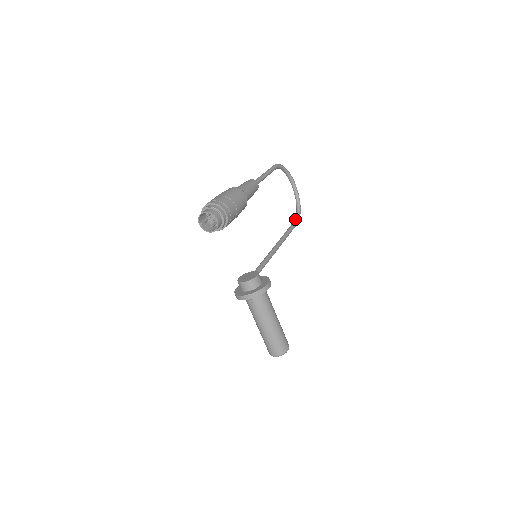
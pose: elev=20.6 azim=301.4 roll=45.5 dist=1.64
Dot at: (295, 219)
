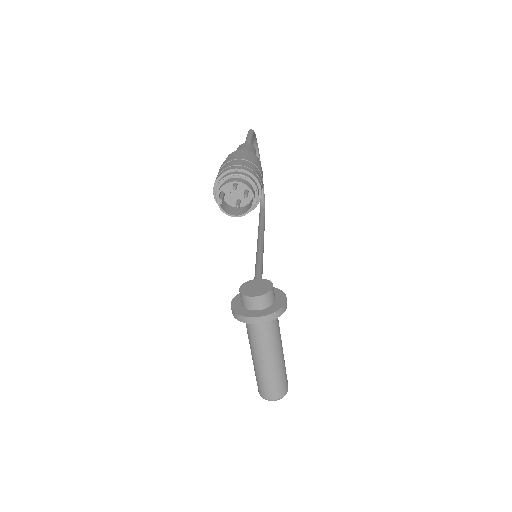
Dot at: (261, 206)
